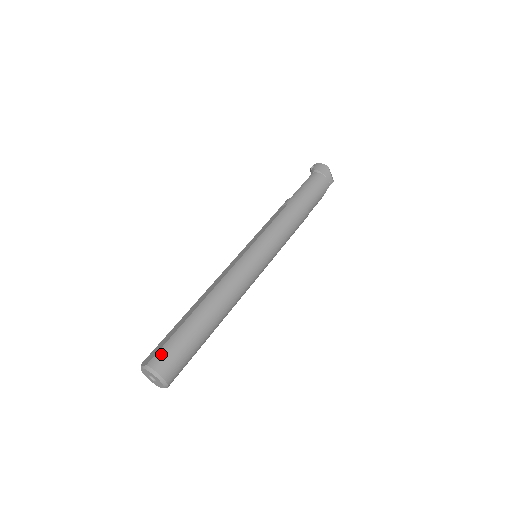
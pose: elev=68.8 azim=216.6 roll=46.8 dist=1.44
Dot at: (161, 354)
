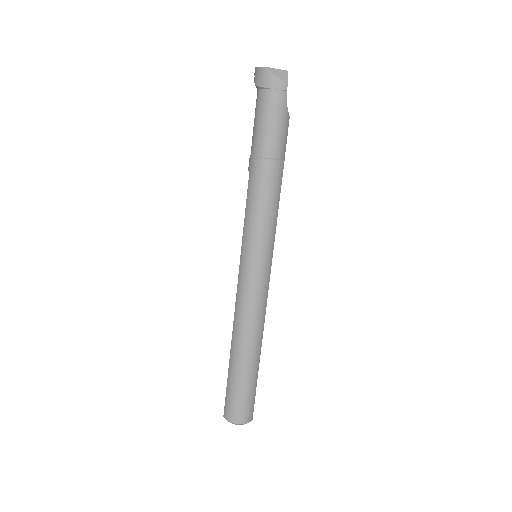
Dot at: (227, 406)
